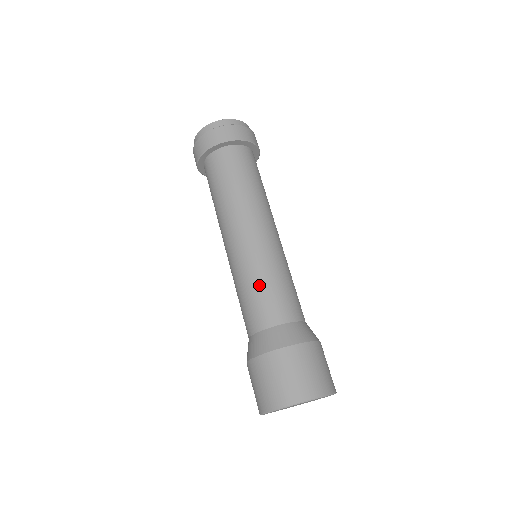
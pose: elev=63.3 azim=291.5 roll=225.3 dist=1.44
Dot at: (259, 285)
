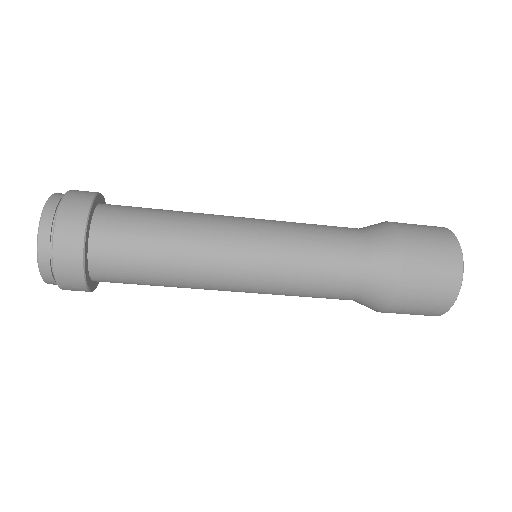
Dot at: (306, 295)
